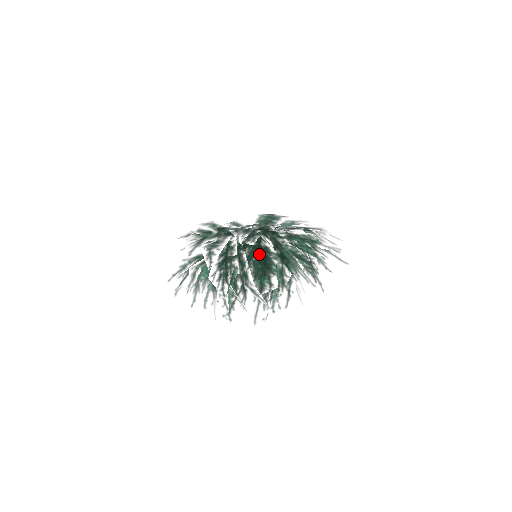
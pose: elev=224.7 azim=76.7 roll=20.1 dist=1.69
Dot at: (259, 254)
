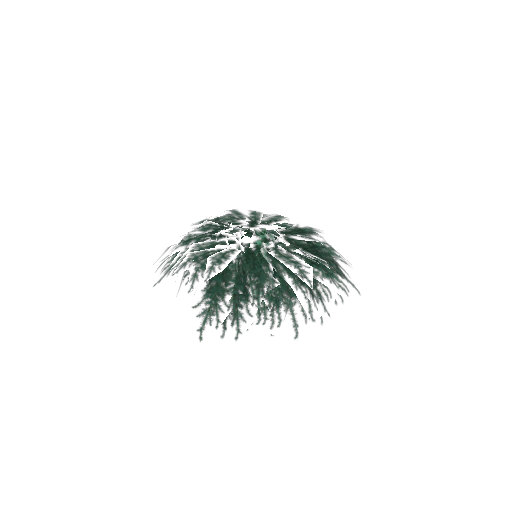
Dot at: occluded
